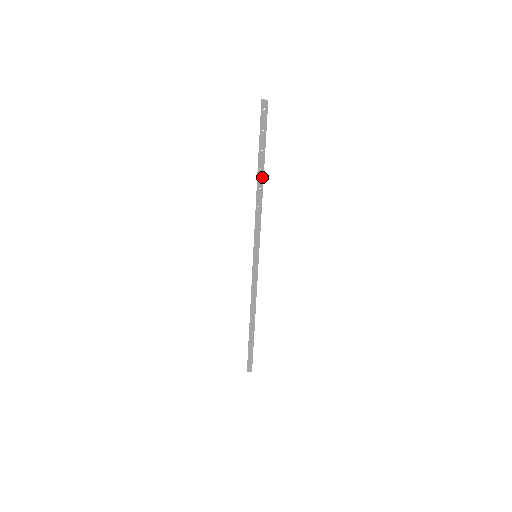
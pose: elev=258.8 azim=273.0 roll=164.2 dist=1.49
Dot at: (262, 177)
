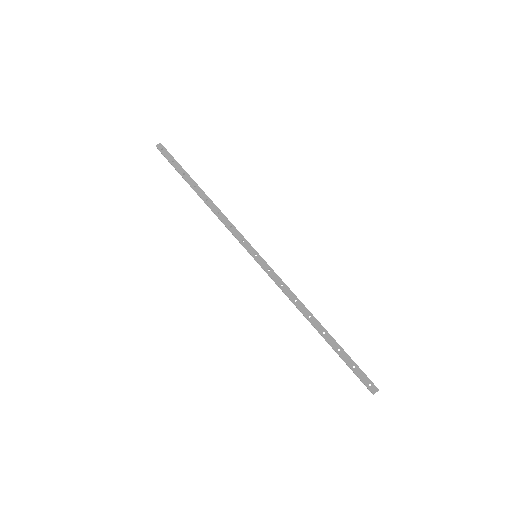
Dot at: (200, 190)
